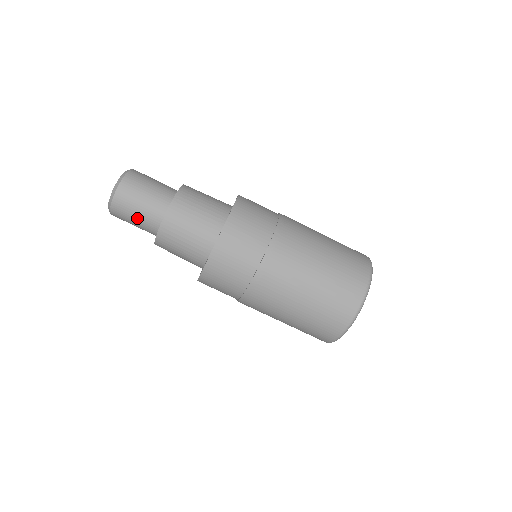
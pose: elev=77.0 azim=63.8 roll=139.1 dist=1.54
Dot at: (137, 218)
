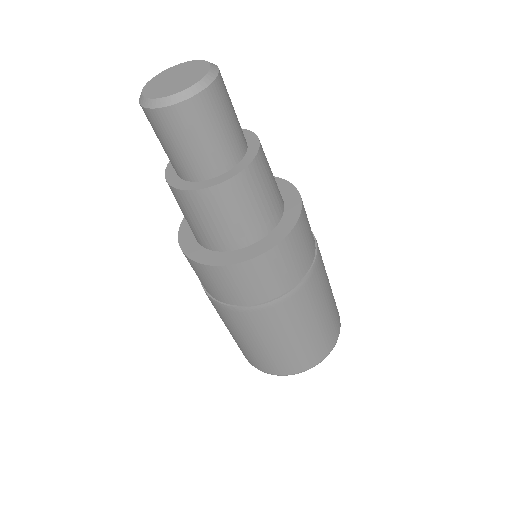
Dot at: (192, 147)
